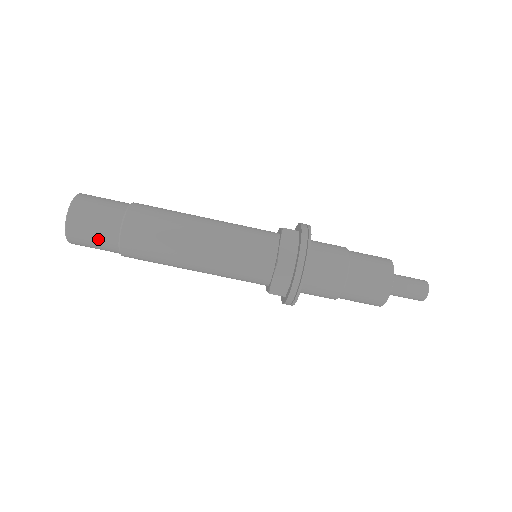
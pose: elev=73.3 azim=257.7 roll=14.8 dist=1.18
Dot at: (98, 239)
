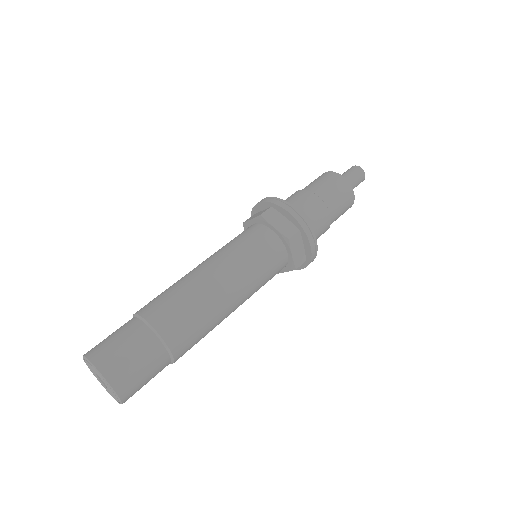
Dot at: (132, 346)
